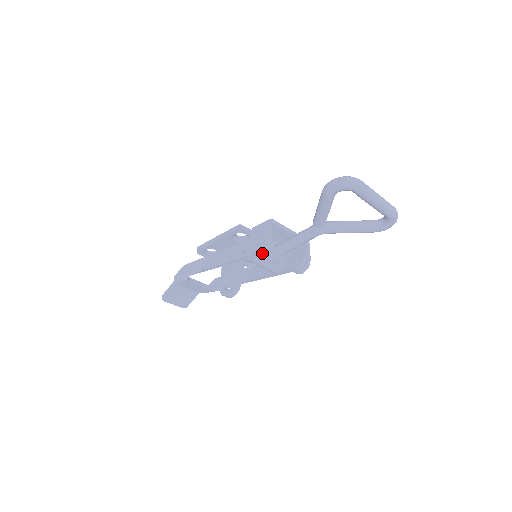
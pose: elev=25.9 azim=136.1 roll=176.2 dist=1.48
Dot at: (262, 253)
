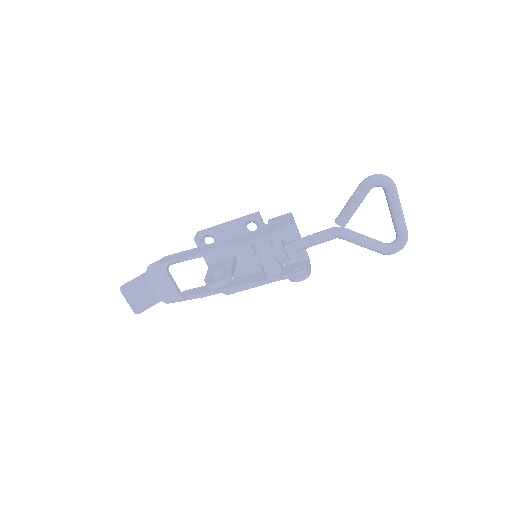
Dot at: (278, 235)
